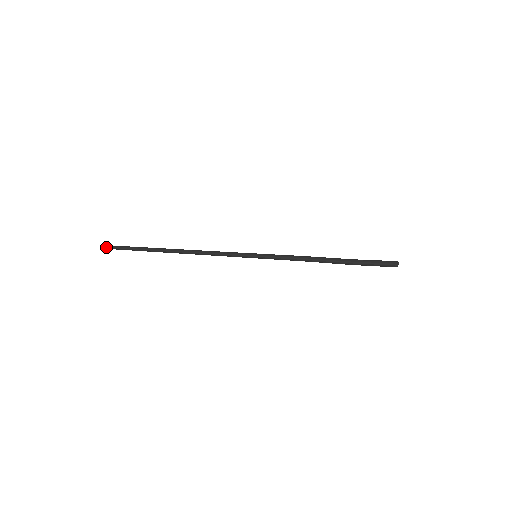
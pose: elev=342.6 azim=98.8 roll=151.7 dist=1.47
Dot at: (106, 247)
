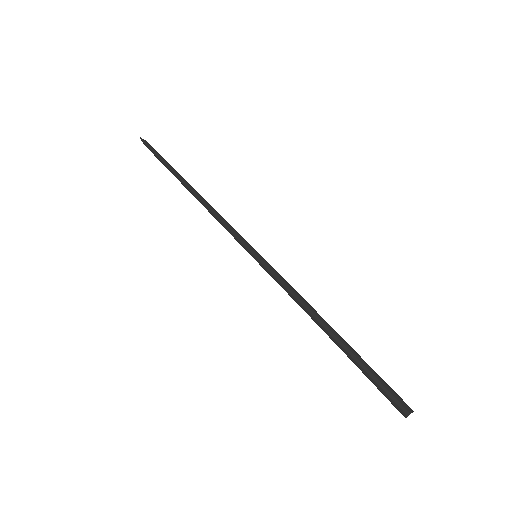
Dot at: (142, 141)
